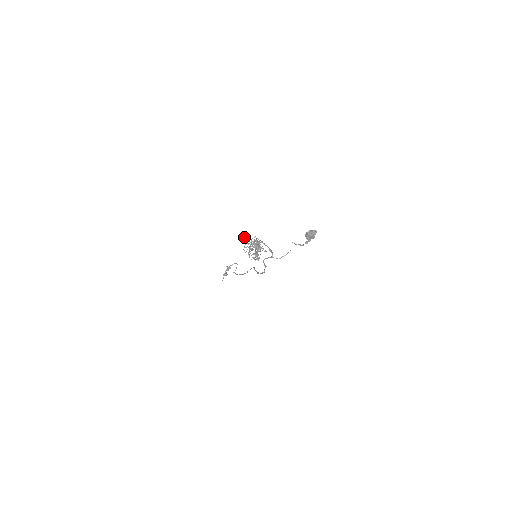
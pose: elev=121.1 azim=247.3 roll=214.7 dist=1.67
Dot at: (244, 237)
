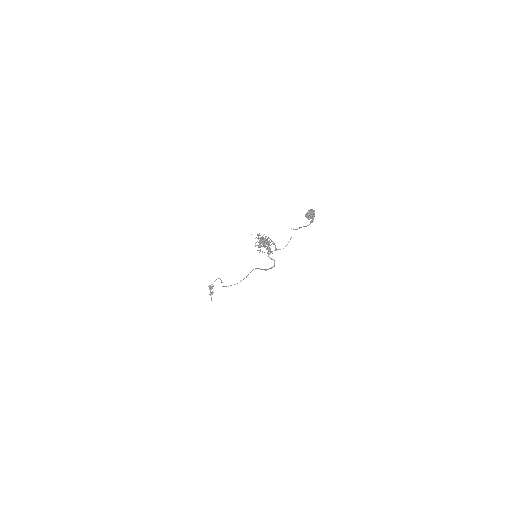
Dot at: occluded
